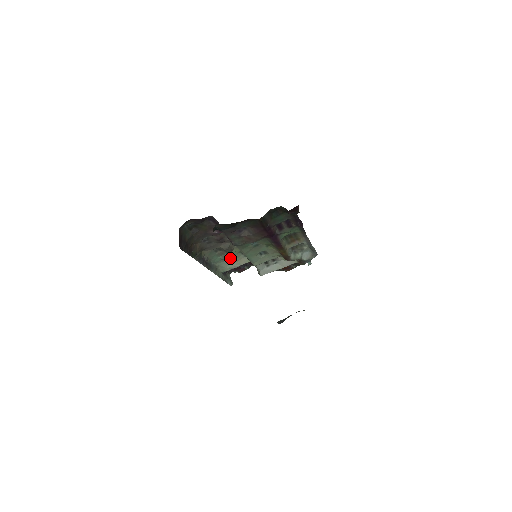
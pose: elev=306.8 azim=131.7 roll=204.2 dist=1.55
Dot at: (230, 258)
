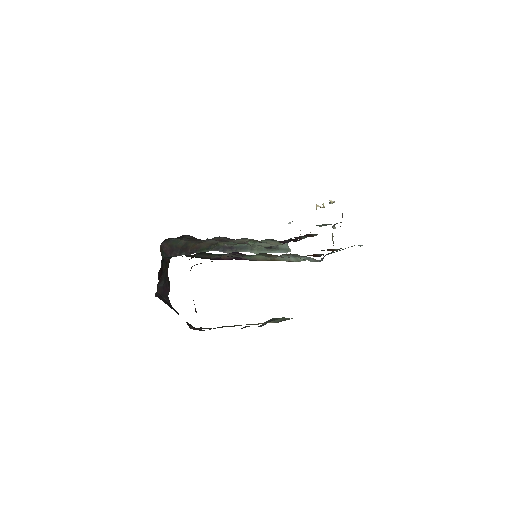
Dot at: occluded
